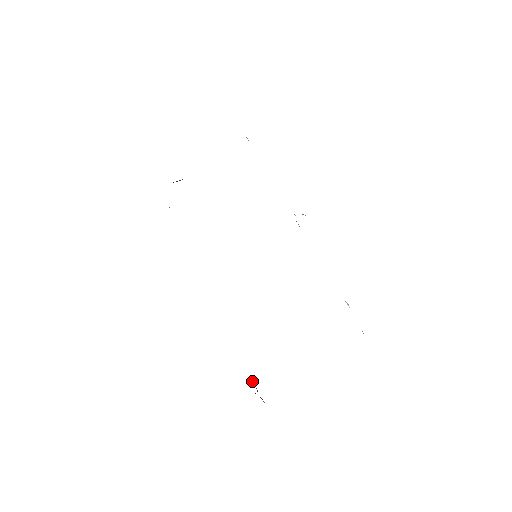
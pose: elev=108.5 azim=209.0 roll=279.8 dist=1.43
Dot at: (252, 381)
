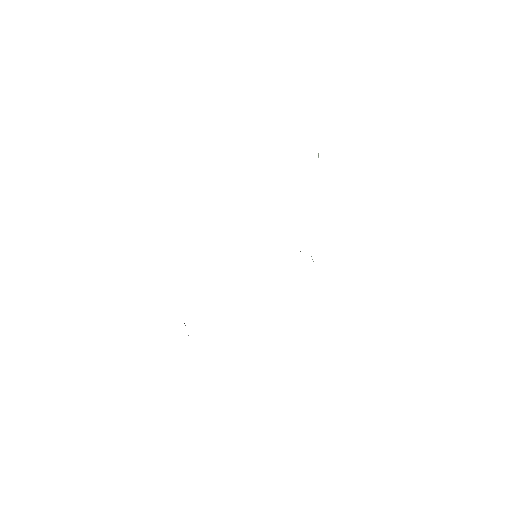
Dot at: occluded
